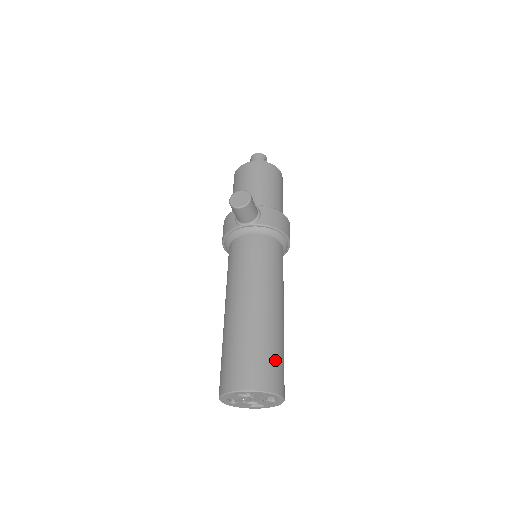
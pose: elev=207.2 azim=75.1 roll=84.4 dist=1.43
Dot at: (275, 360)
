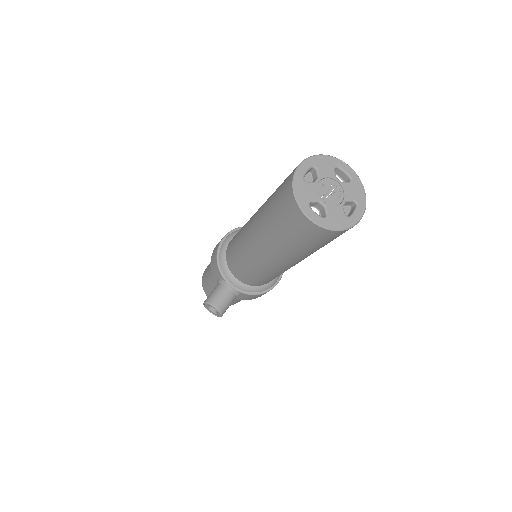
Dot at: occluded
